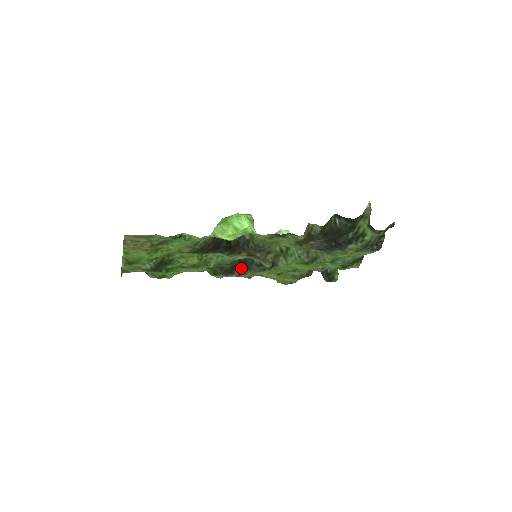
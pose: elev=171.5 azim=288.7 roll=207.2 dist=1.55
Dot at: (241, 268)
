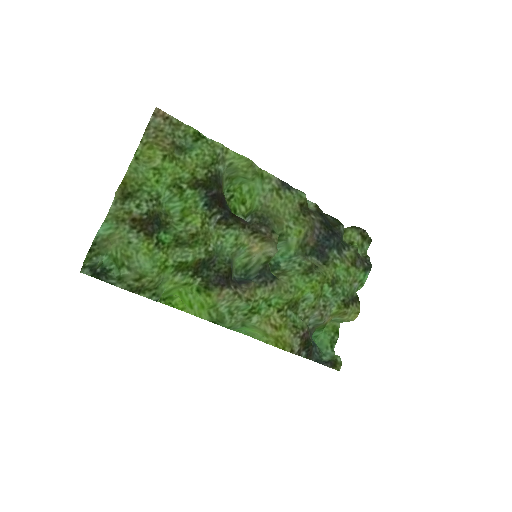
Dot at: (237, 285)
